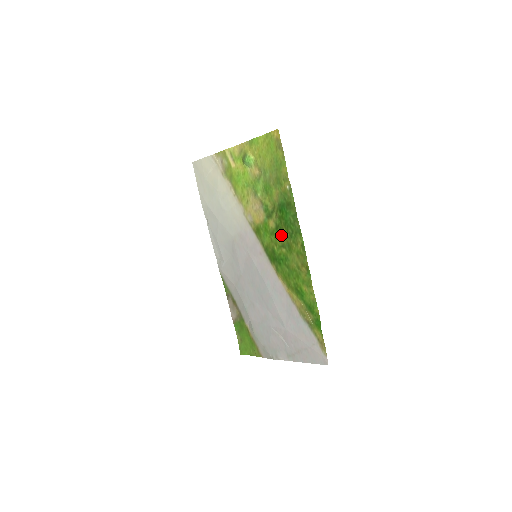
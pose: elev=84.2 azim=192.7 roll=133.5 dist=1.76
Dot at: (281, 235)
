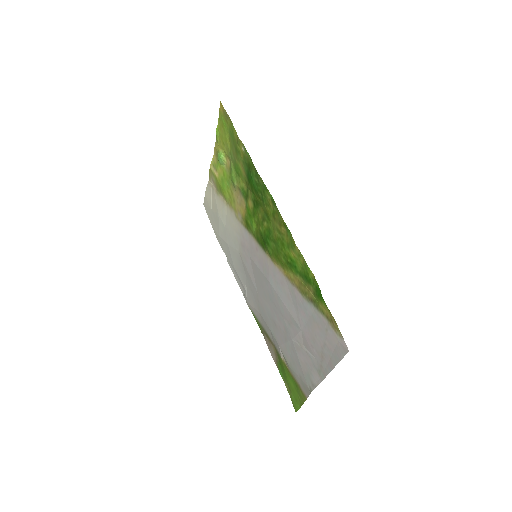
Dot at: (258, 208)
